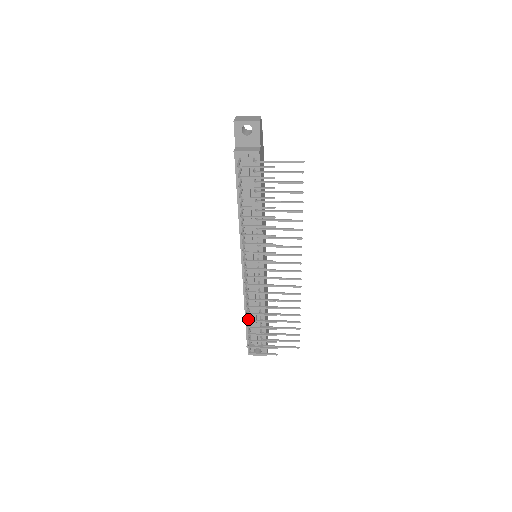
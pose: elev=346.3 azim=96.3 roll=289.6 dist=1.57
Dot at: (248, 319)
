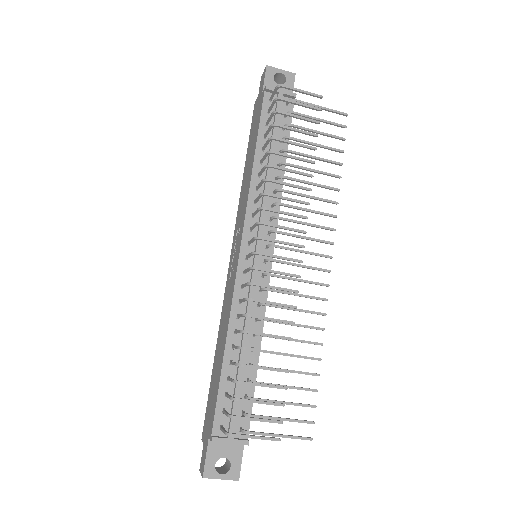
Dot at: occluded
